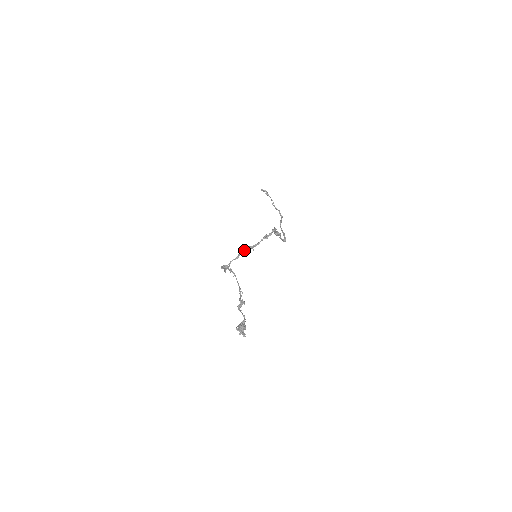
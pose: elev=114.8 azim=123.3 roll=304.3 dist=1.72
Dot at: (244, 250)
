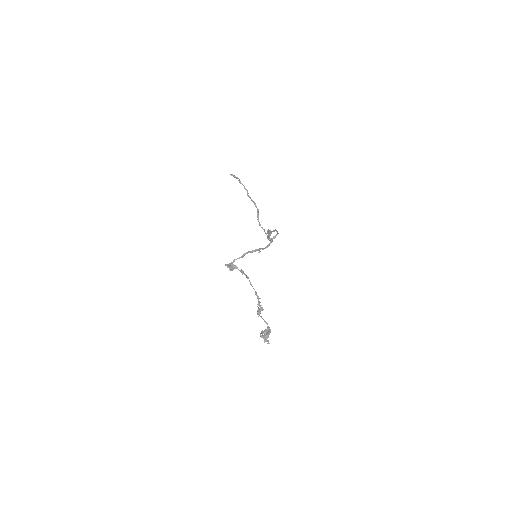
Dot at: (251, 251)
